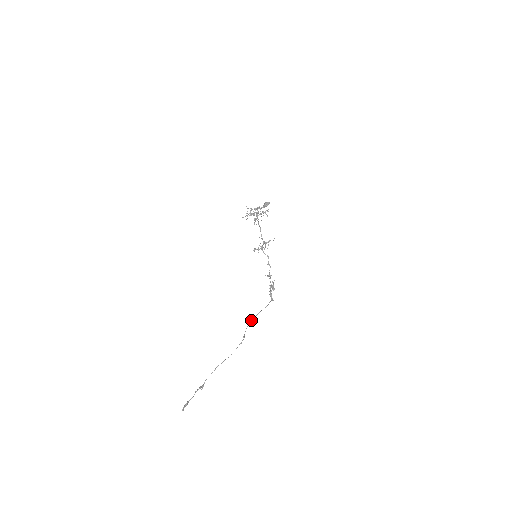
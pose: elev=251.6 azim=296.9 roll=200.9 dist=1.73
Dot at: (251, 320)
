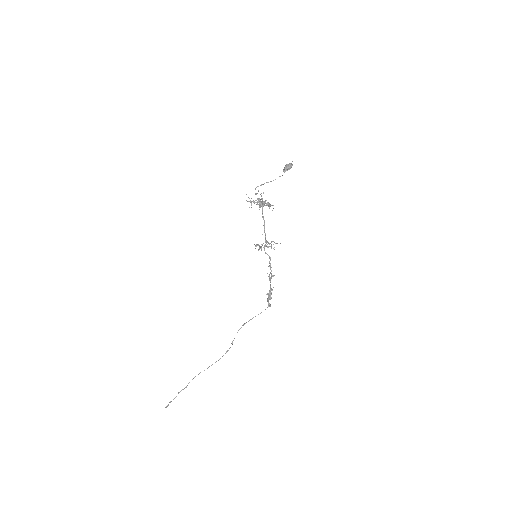
Dot at: (243, 325)
